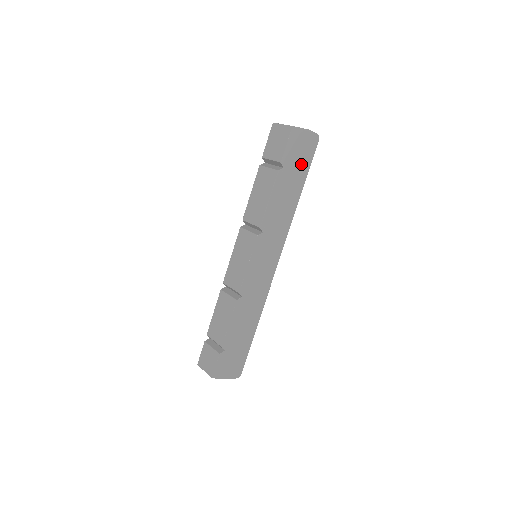
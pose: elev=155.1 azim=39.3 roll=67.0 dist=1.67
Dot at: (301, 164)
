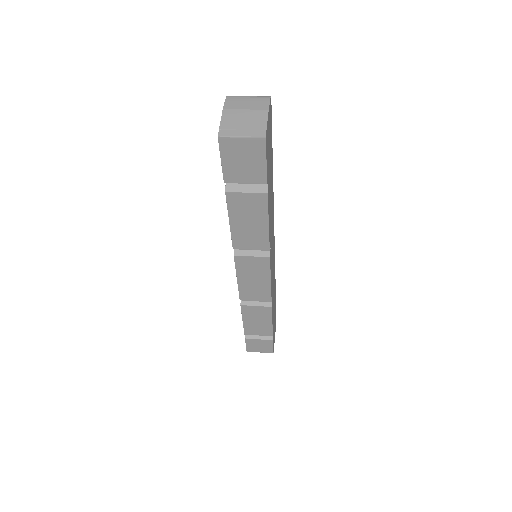
Dot at: (270, 150)
